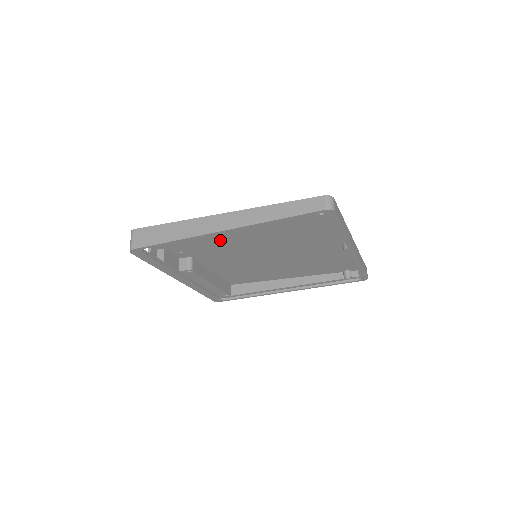
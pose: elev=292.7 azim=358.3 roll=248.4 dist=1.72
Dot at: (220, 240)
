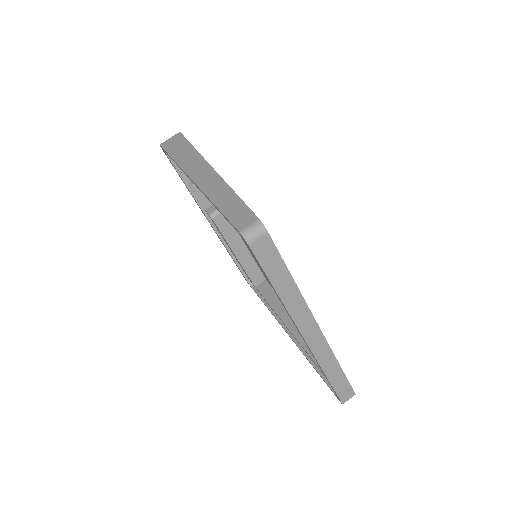
Dot at: occluded
